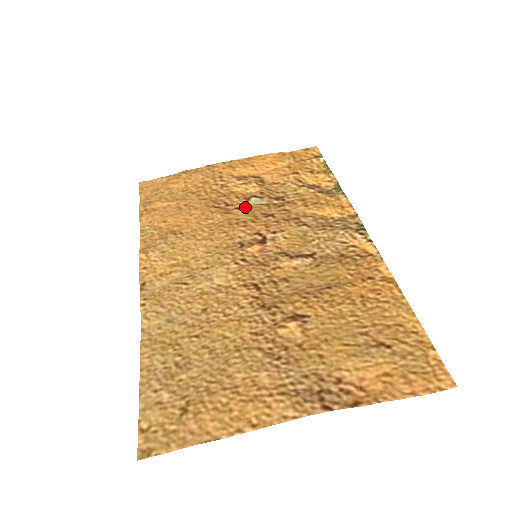
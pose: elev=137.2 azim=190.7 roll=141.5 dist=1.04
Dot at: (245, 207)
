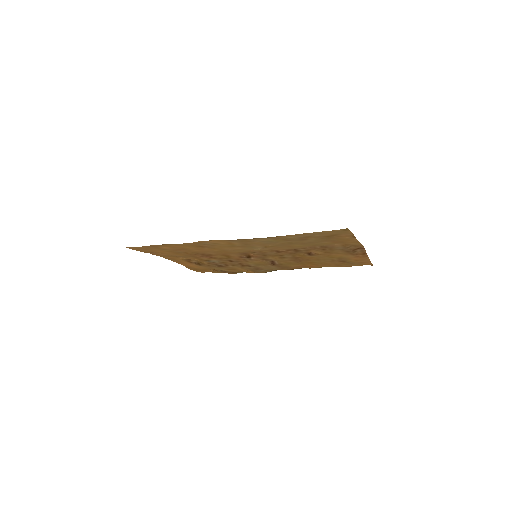
Dot at: (214, 258)
